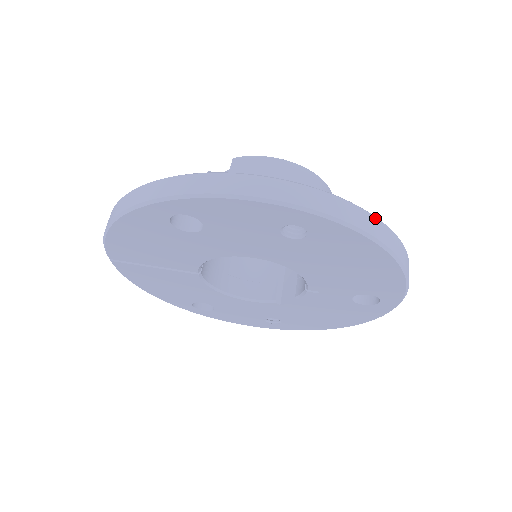
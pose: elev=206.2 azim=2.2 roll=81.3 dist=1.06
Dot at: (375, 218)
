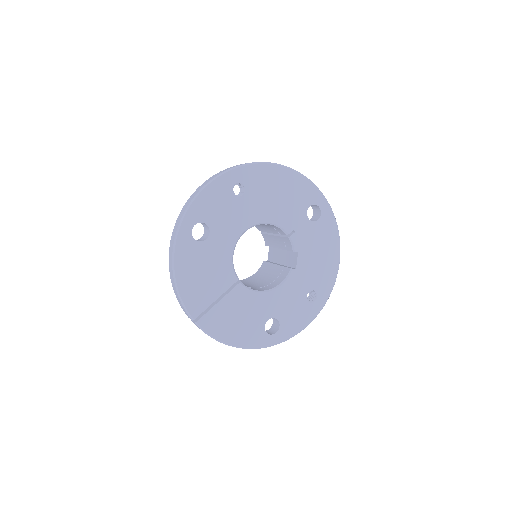
Dot at: occluded
